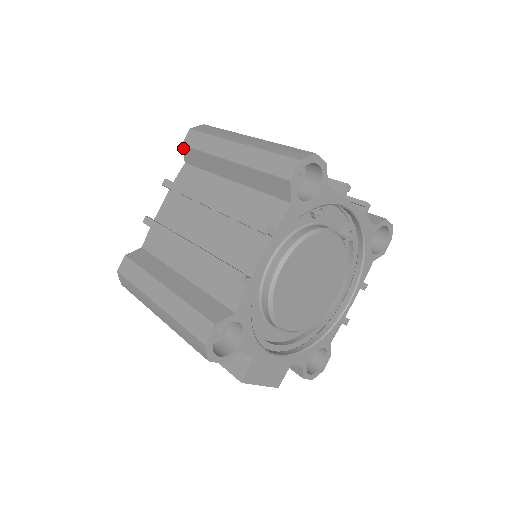
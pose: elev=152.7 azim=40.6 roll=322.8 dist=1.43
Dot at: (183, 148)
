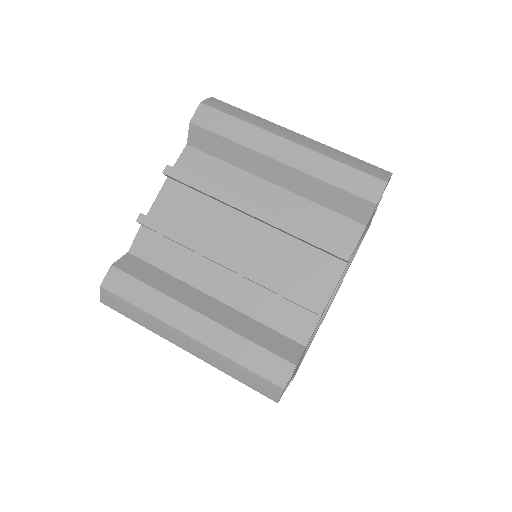
Dot at: occluded
